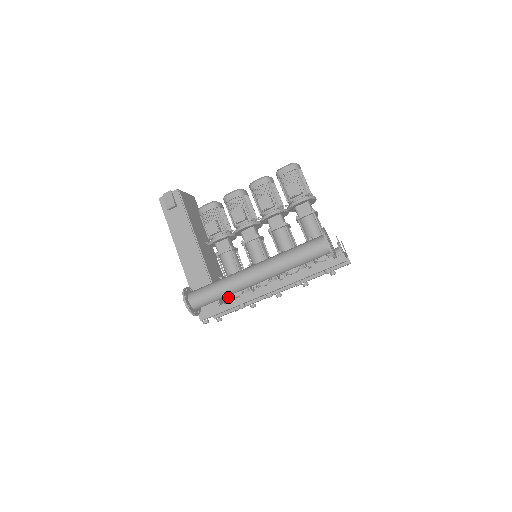
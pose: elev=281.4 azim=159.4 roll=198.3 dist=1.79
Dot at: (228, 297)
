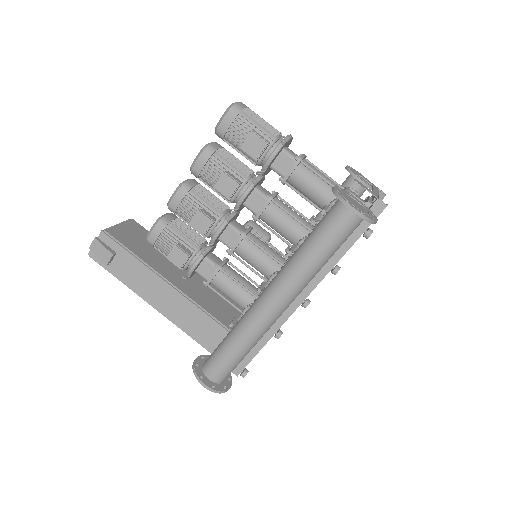
Dot at: occluded
